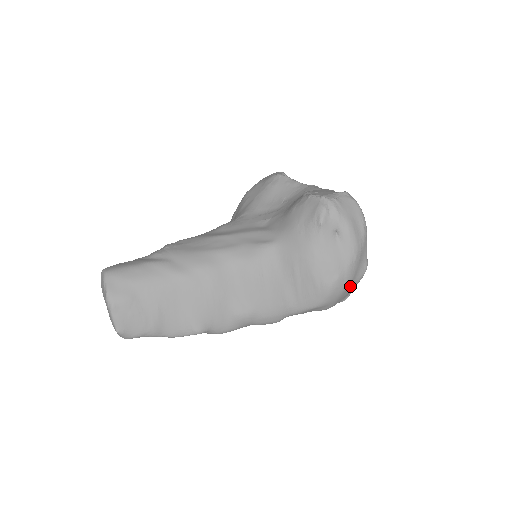
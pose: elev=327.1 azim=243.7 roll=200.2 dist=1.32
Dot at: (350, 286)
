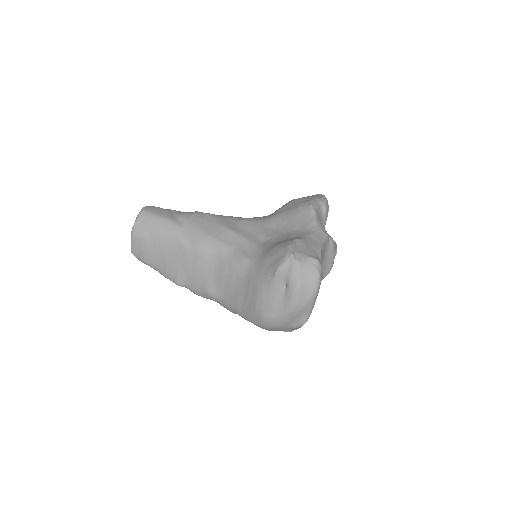
Dot at: (284, 327)
